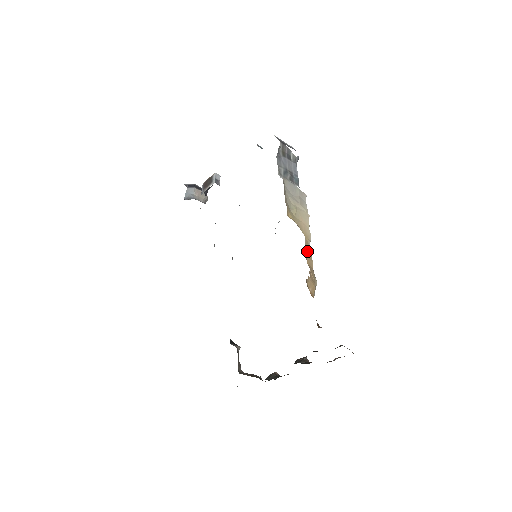
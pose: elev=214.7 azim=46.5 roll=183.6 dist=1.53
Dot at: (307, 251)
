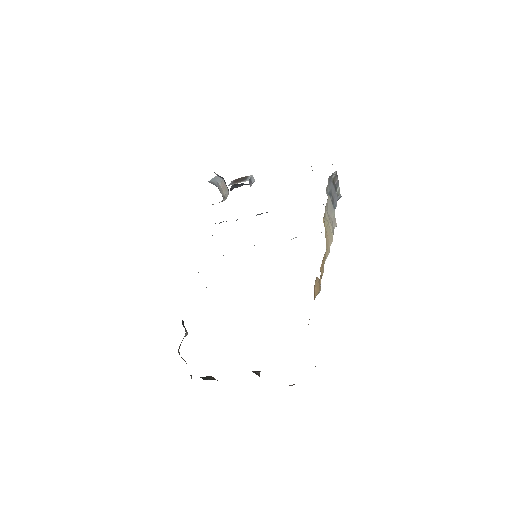
Dot at: (323, 260)
